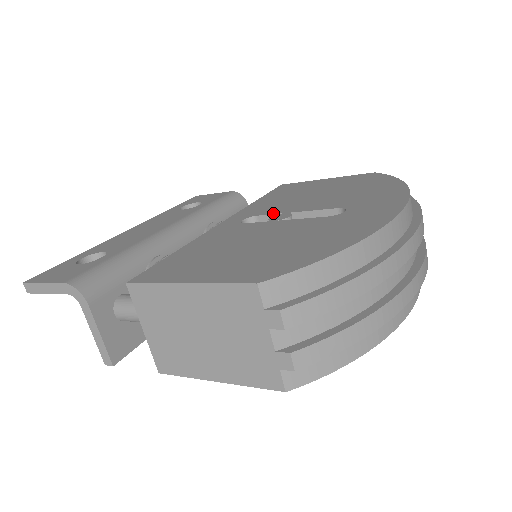
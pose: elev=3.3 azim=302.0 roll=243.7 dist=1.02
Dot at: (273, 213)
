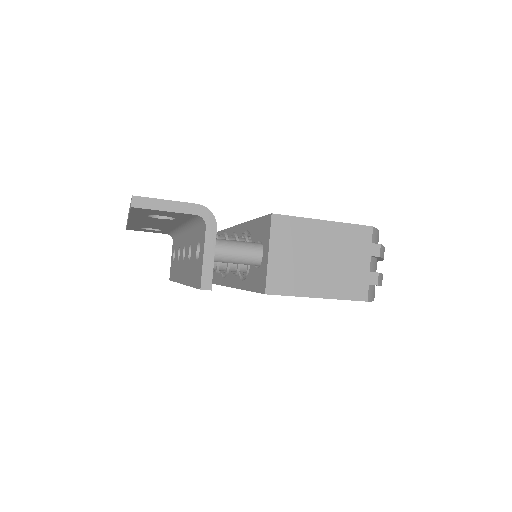
Dot at: occluded
